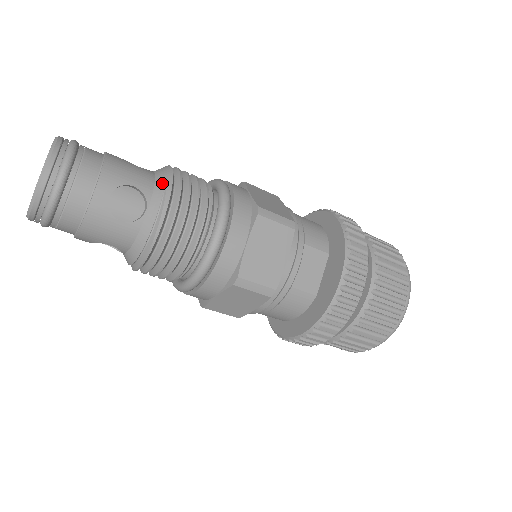
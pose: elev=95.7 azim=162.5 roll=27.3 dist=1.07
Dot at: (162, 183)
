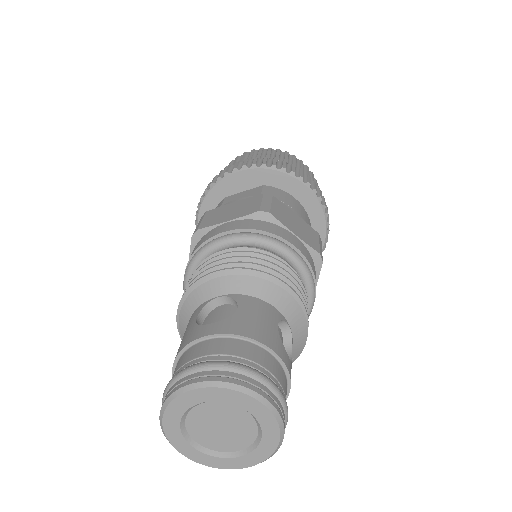
Dot at: occluded
